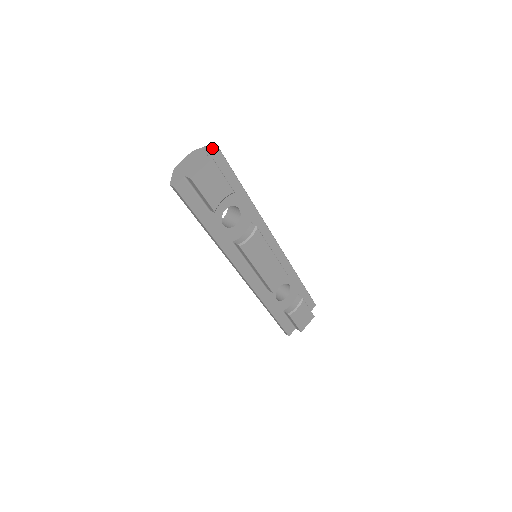
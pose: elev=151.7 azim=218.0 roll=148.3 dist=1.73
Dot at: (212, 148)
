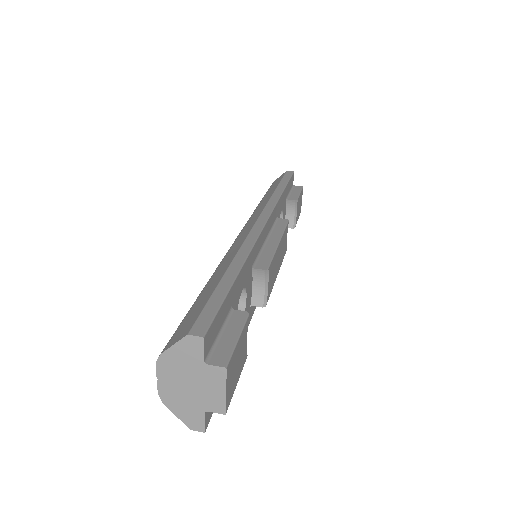
Dot at: (200, 348)
